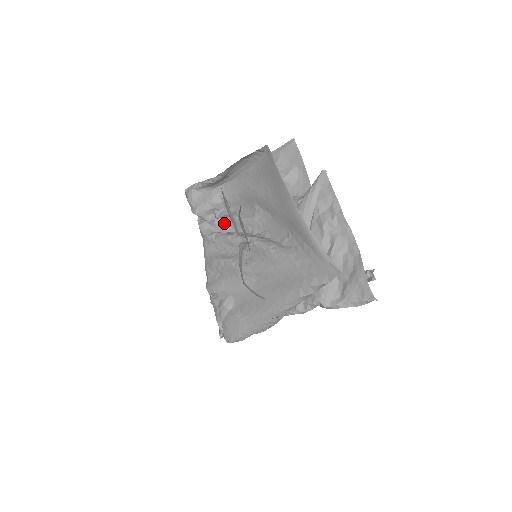
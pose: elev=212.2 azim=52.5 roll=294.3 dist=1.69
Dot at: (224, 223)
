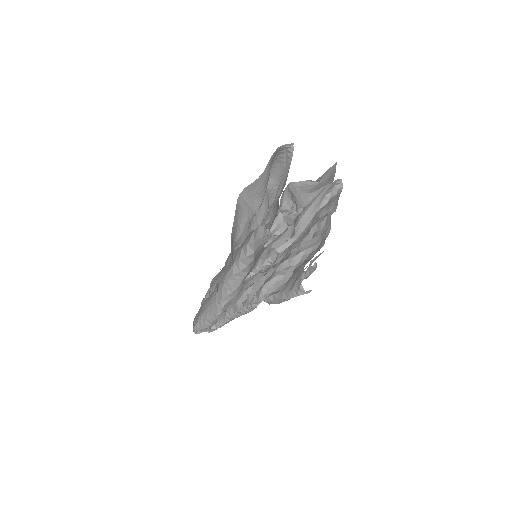
Dot at: occluded
